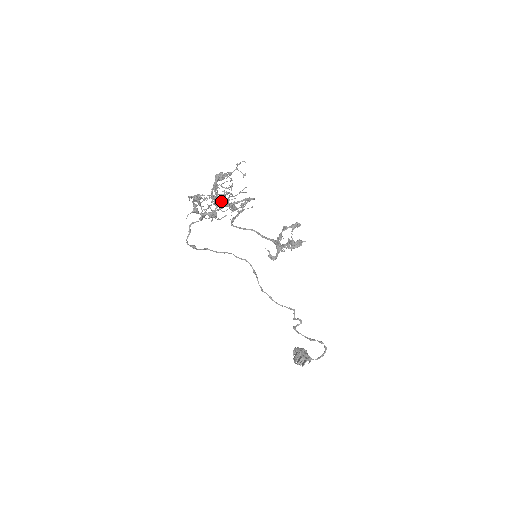
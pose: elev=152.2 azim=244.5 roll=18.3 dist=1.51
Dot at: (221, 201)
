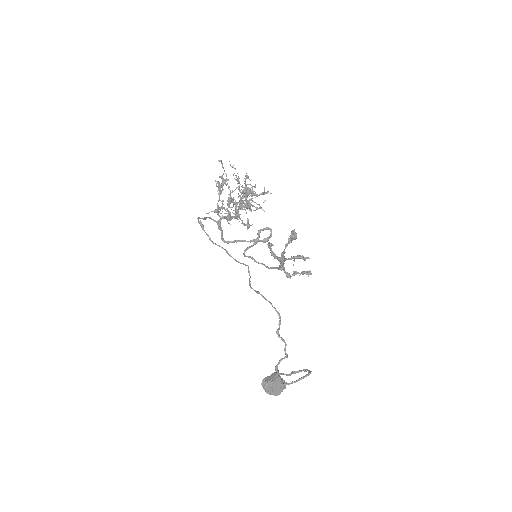
Dot at: (241, 200)
